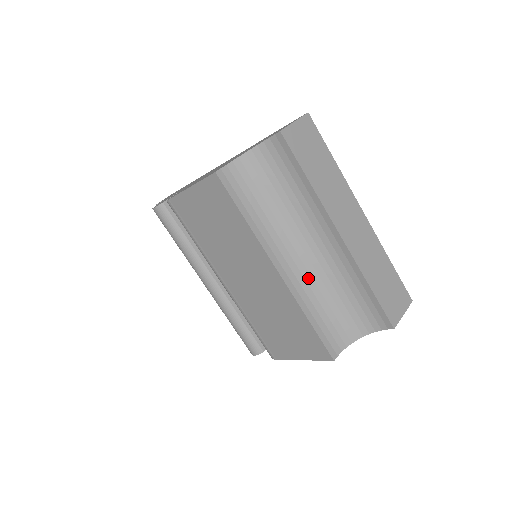
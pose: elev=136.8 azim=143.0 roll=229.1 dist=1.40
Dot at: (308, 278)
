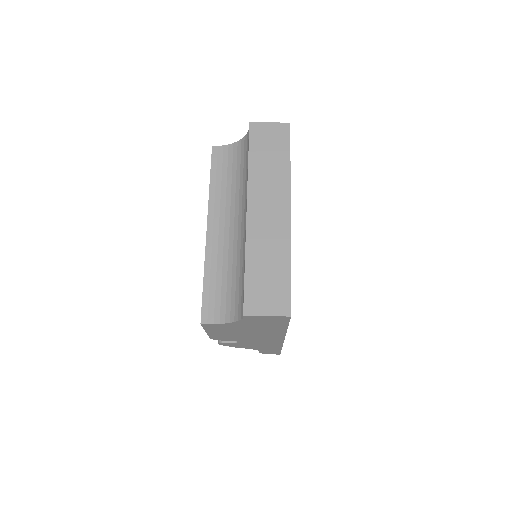
Dot at: (226, 247)
